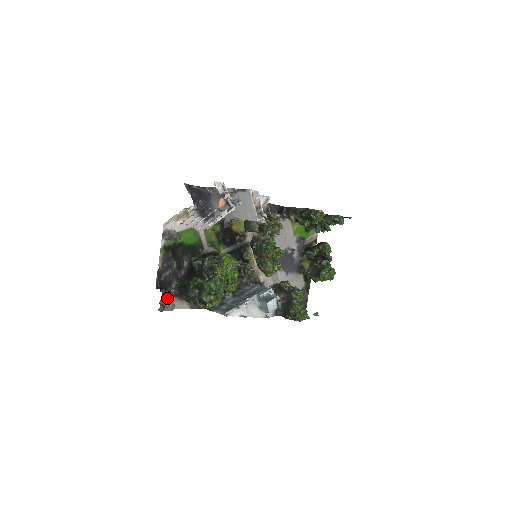
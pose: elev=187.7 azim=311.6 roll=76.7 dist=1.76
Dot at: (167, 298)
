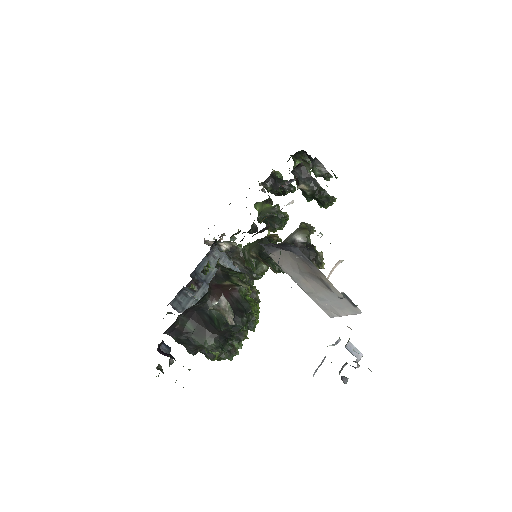
Dot at: occluded
